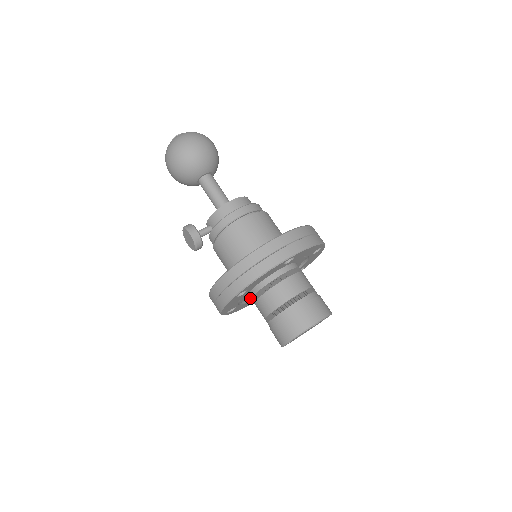
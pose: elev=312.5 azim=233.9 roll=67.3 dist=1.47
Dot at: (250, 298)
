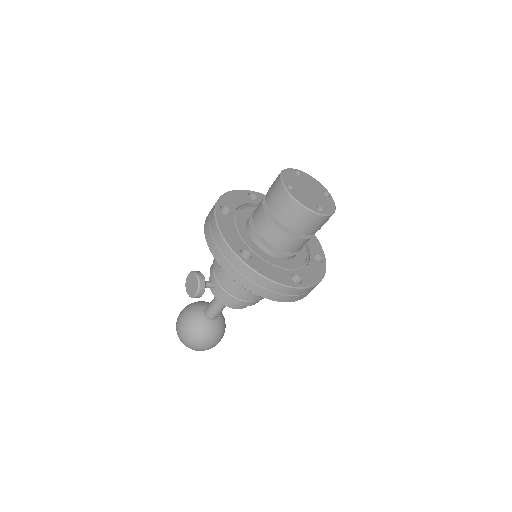
Dot at: (272, 266)
